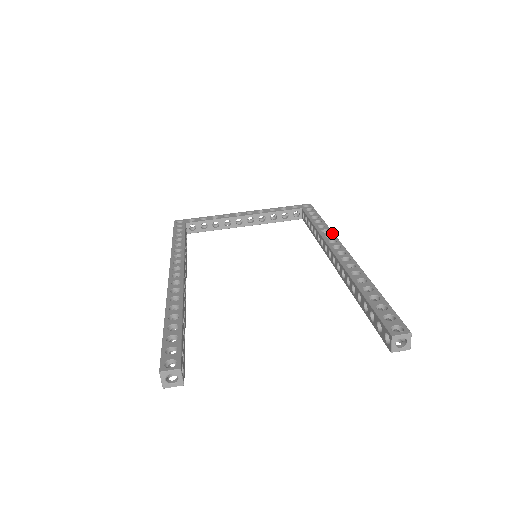
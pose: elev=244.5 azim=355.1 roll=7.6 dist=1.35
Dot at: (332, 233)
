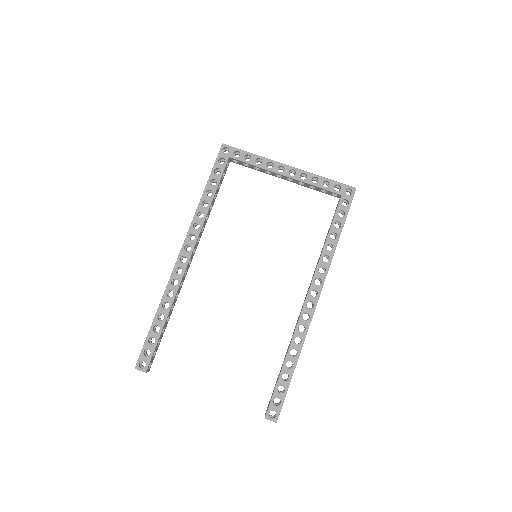
Dot at: (328, 267)
